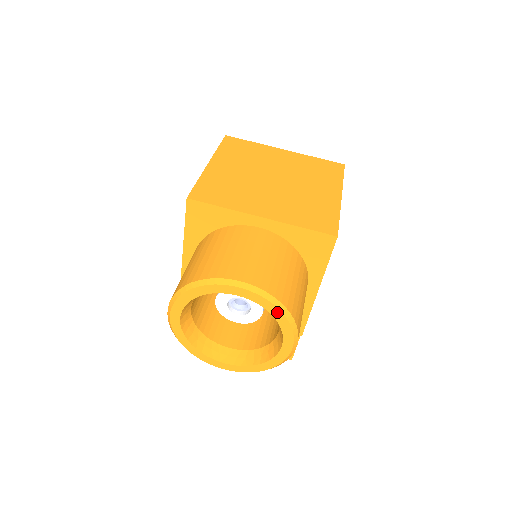
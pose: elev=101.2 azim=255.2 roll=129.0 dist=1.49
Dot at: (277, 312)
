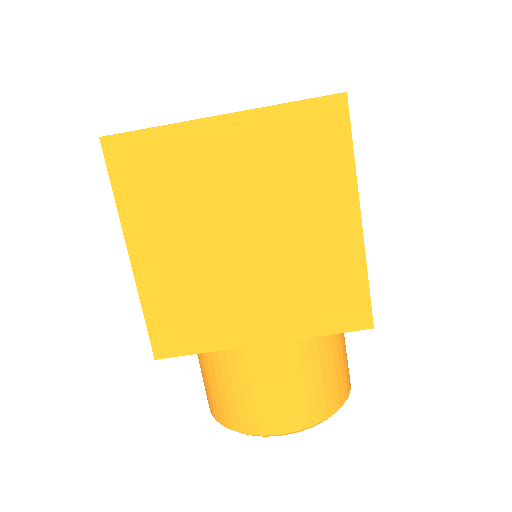
Dot at: occluded
